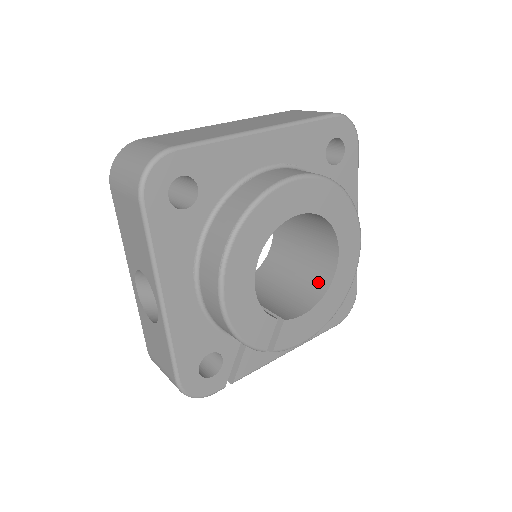
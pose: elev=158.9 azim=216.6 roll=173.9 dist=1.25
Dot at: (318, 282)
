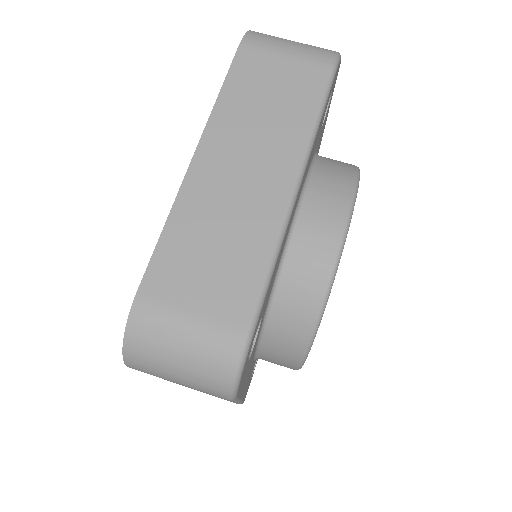
Dot at: occluded
